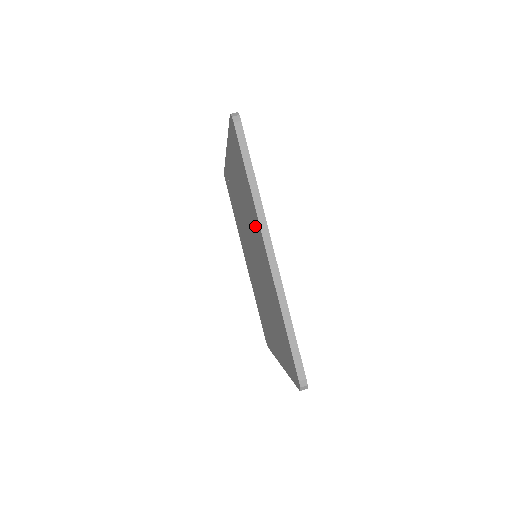
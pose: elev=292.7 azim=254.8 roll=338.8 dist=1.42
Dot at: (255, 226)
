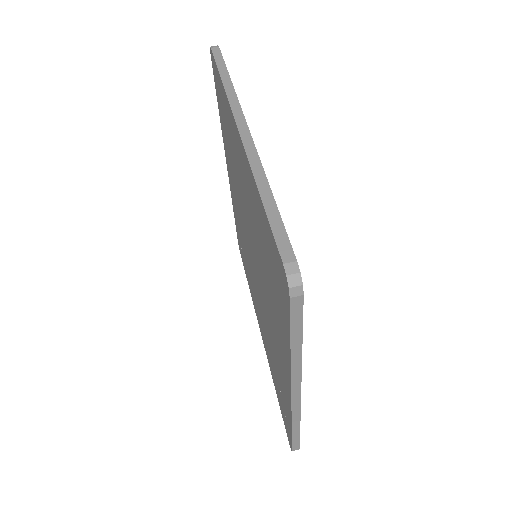
Dot at: (234, 145)
